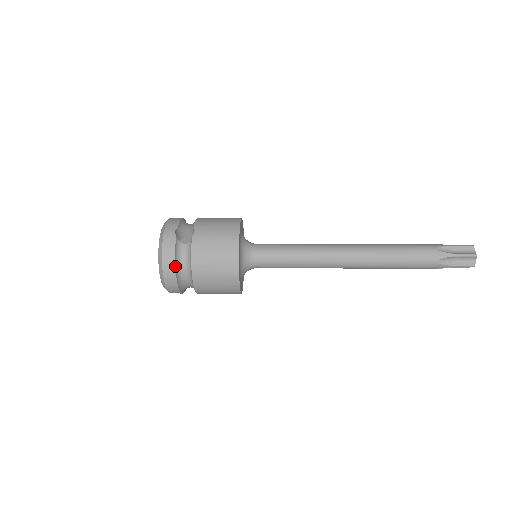
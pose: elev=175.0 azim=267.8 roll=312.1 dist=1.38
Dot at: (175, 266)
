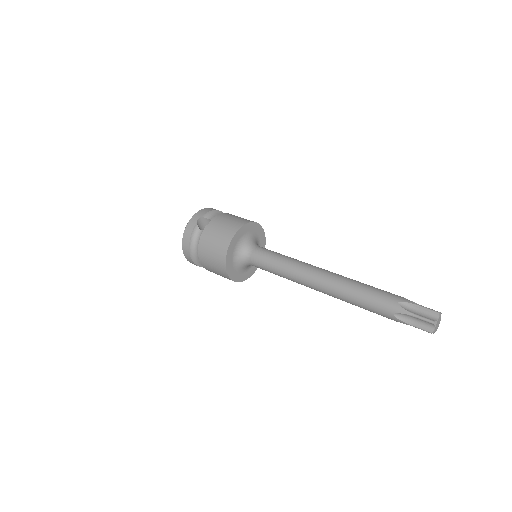
Dot at: (189, 245)
